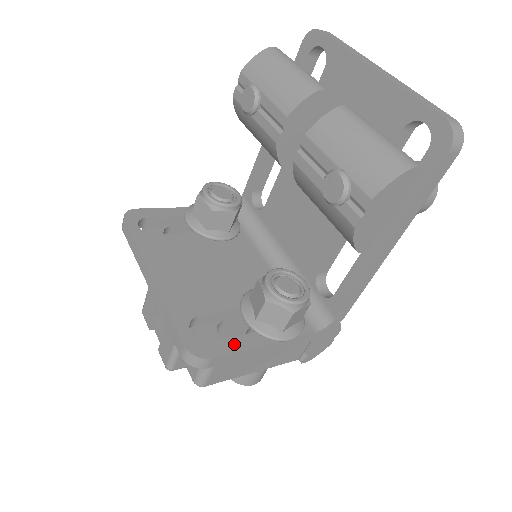
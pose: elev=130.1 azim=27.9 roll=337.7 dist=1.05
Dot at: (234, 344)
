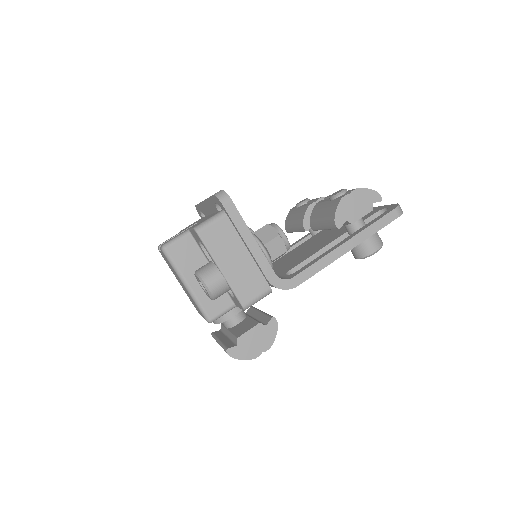
Dot at: (240, 217)
